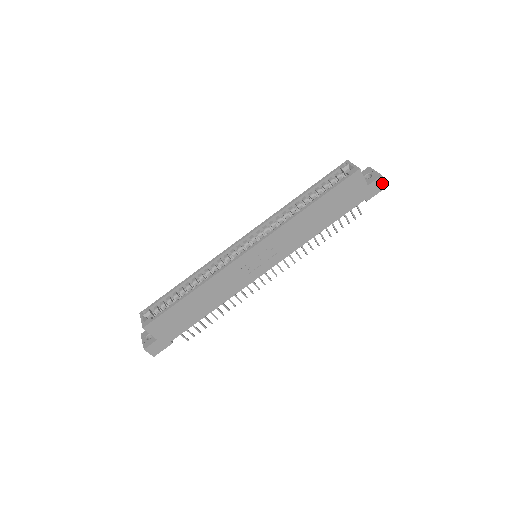
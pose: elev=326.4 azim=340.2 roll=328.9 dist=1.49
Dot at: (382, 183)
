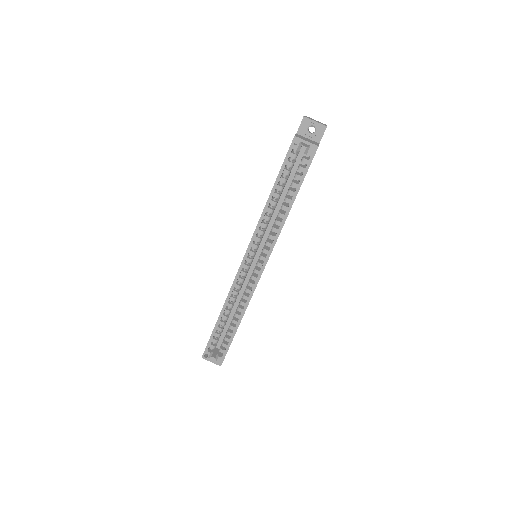
Dot at: occluded
